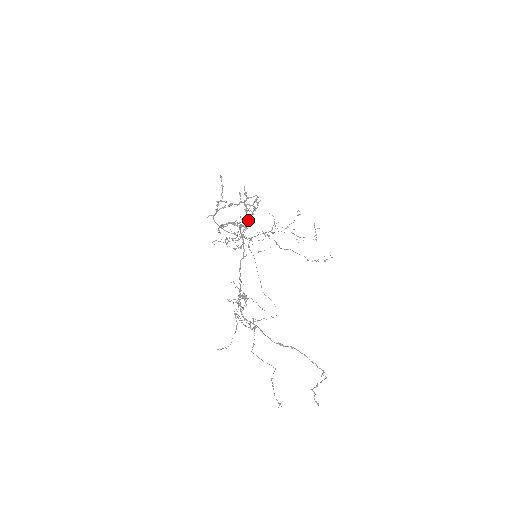
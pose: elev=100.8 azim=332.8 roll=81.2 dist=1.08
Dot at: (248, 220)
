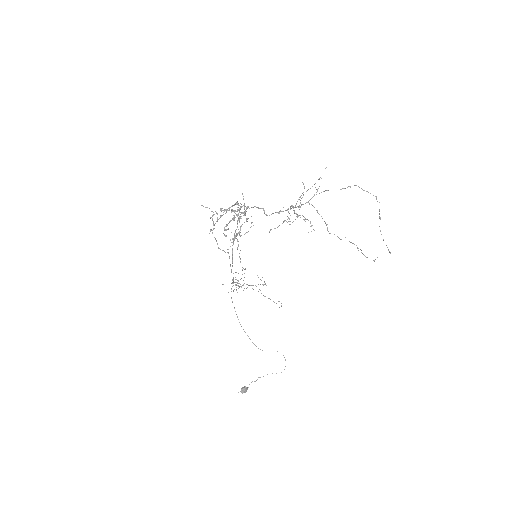
Dot at: (244, 206)
